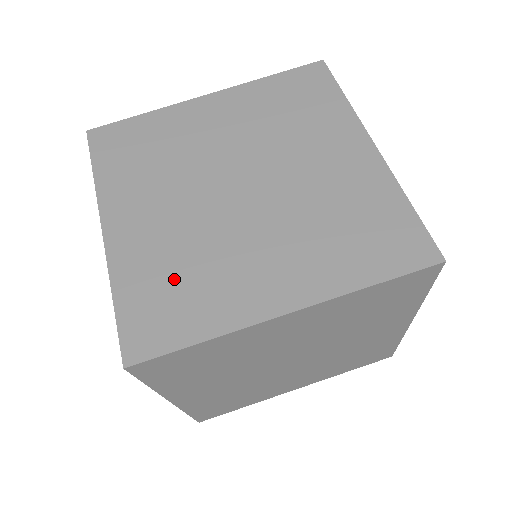
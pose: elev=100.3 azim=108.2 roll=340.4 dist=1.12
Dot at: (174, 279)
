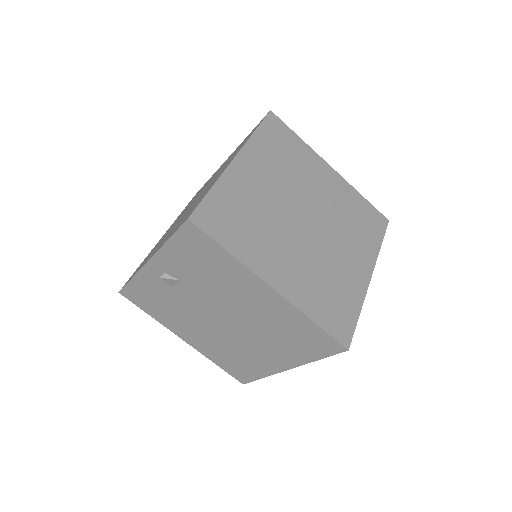
Dot at: (327, 292)
